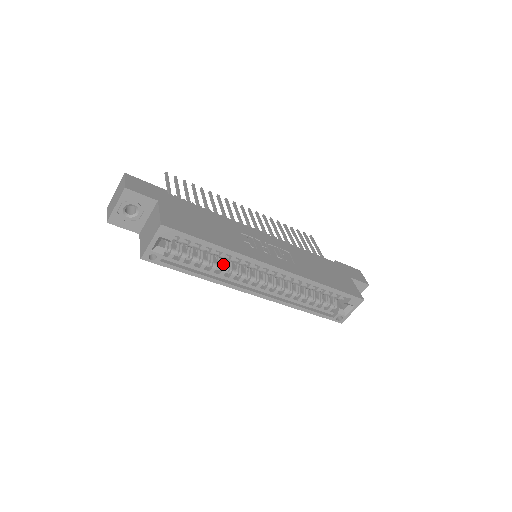
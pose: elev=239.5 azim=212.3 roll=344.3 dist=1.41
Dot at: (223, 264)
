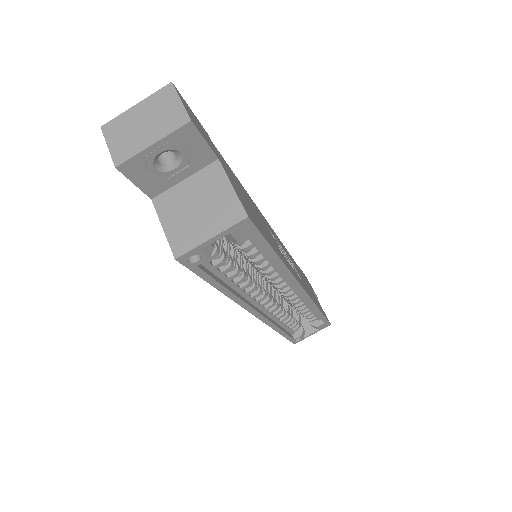
Dot at: (248, 273)
